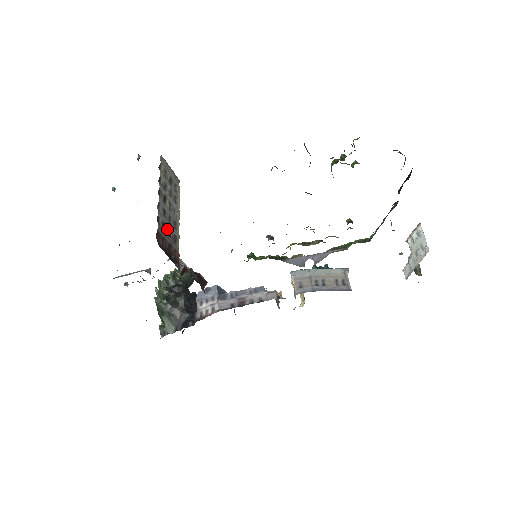
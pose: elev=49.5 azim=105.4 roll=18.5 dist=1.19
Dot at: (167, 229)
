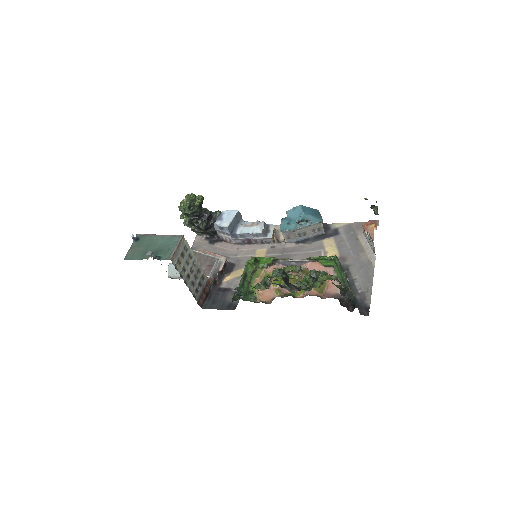
Dot at: (198, 286)
